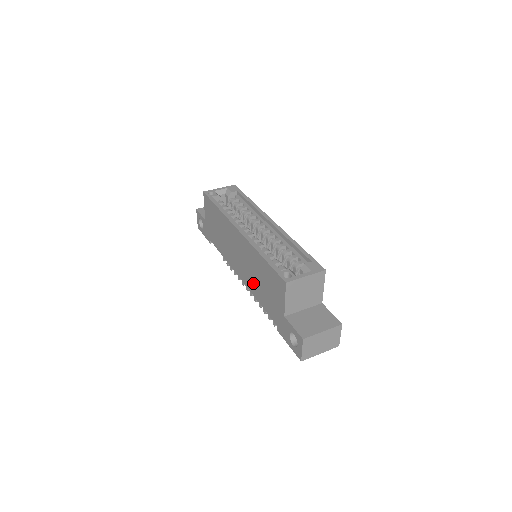
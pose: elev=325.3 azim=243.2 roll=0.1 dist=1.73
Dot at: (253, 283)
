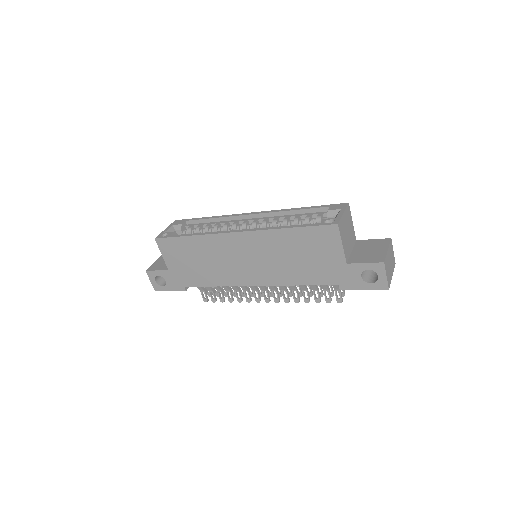
Dot at: (282, 271)
